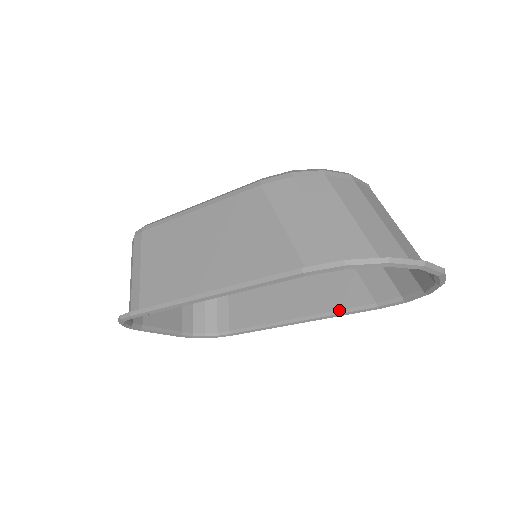
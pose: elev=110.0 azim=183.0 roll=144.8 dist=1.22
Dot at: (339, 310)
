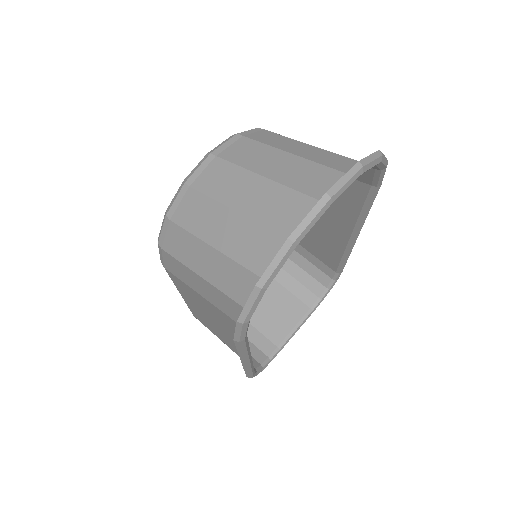
Dot at: (361, 211)
